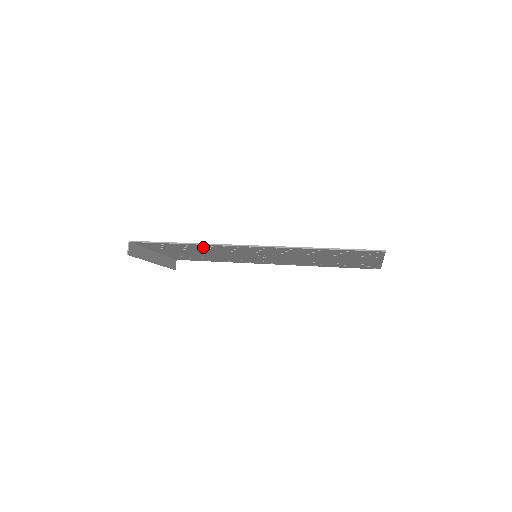
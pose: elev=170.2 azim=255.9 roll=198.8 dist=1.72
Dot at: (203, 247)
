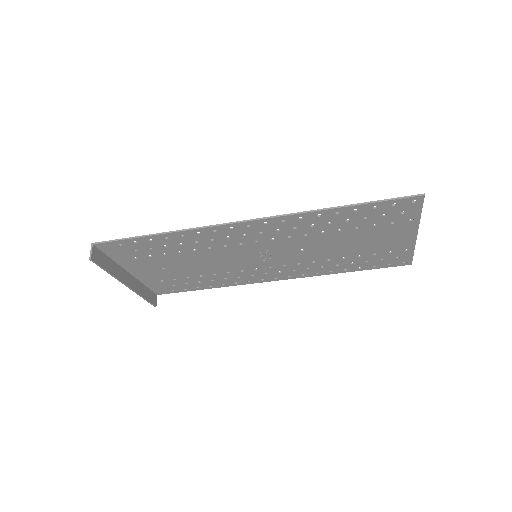
Dot at: (188, 240)
